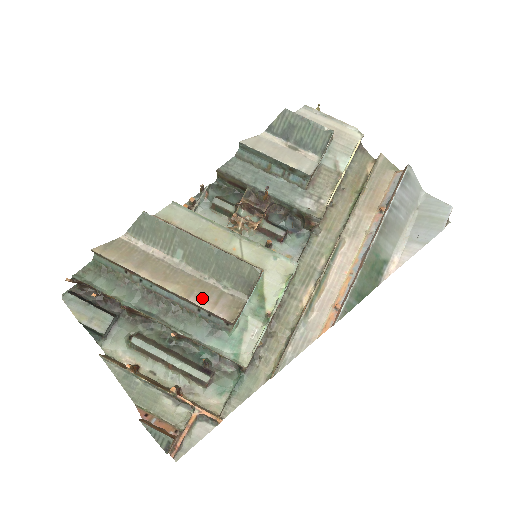
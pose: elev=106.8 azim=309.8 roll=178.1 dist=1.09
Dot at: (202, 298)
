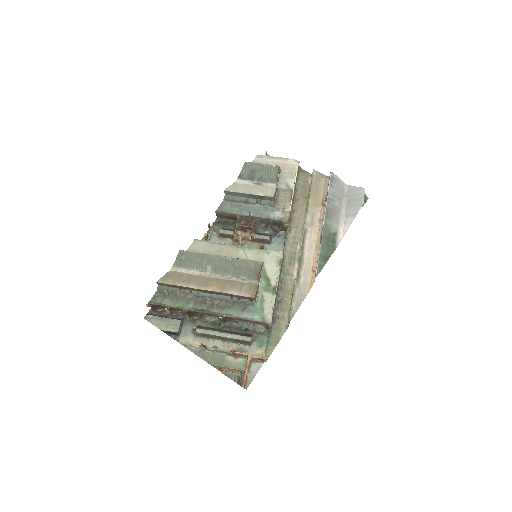
Dot at: (231, 289)
